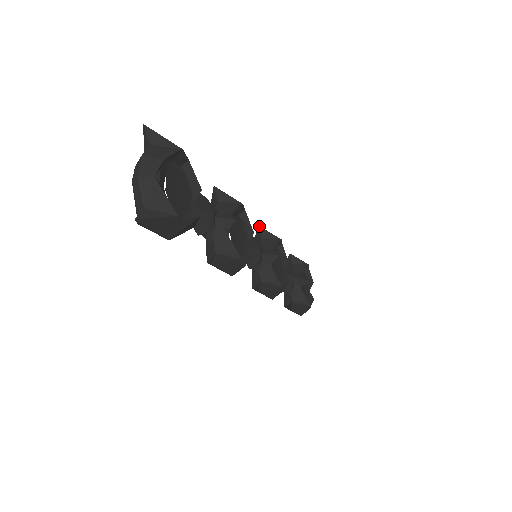
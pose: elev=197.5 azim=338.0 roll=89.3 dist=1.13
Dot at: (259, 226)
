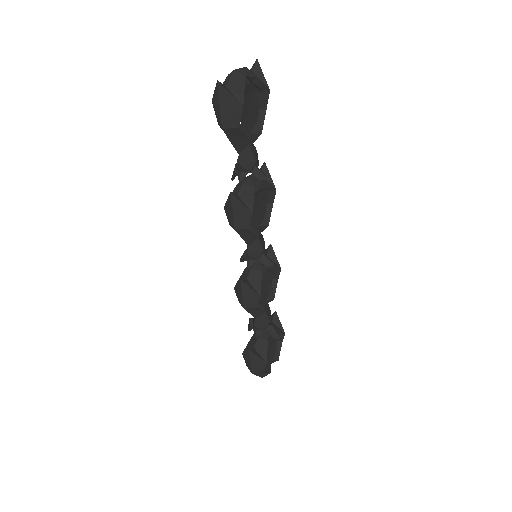
Dot at: occluded
